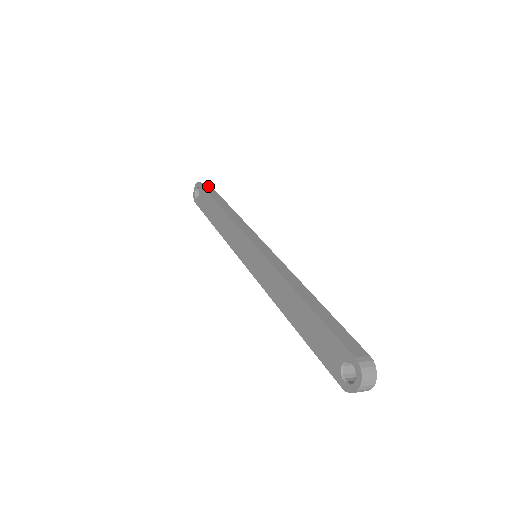
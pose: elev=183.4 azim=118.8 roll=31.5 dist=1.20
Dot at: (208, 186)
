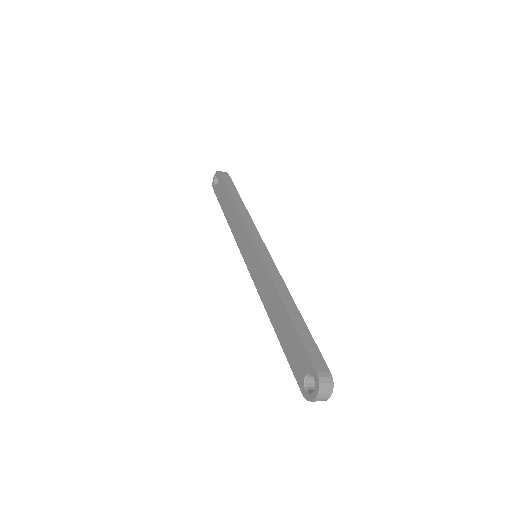
Dot at: (227, 176)
